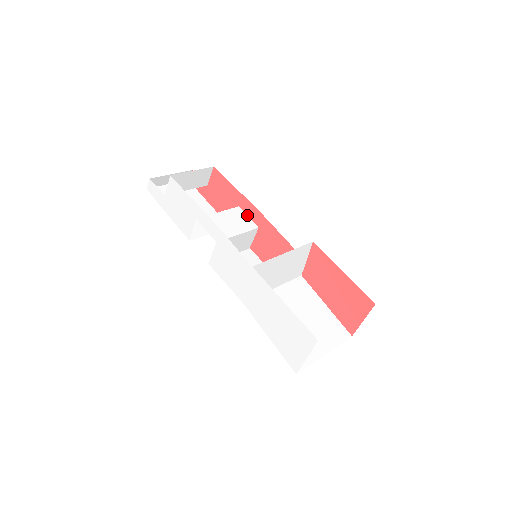
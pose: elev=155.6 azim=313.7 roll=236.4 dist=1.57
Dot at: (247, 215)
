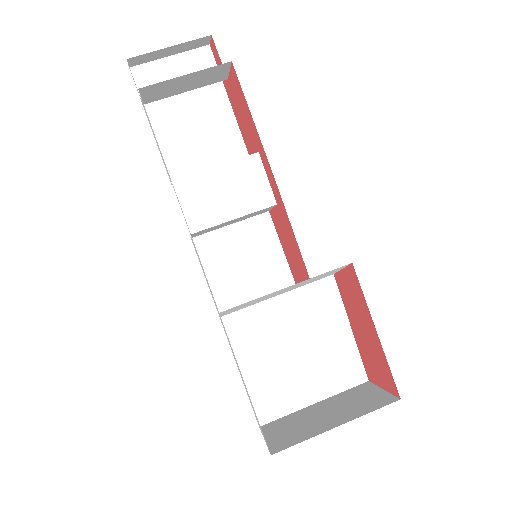
Dot at: (266, 174)
